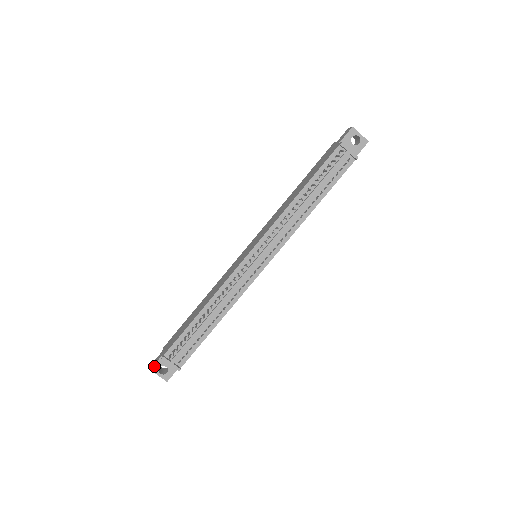
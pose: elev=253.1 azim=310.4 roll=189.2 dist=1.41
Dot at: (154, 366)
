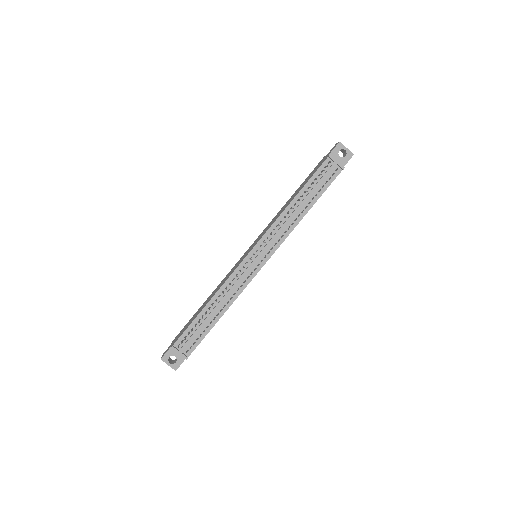
Dot at: (164, 356)
